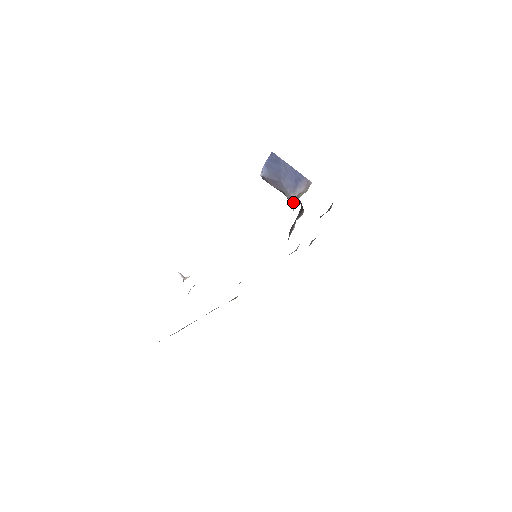
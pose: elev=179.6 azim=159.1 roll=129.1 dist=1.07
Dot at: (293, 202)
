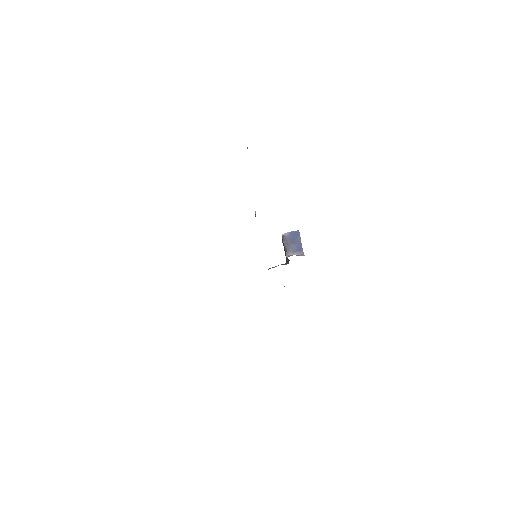
Dot at: (288, 256)
